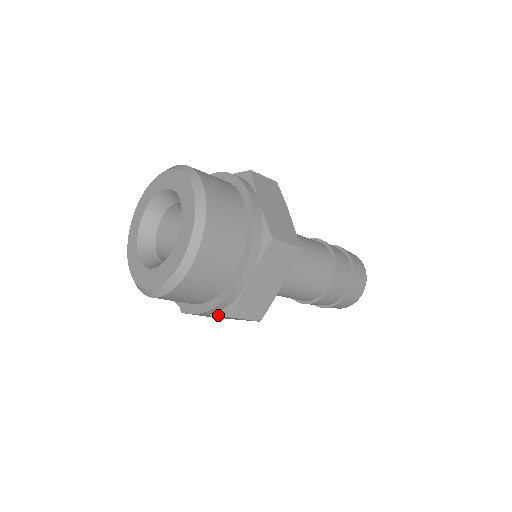
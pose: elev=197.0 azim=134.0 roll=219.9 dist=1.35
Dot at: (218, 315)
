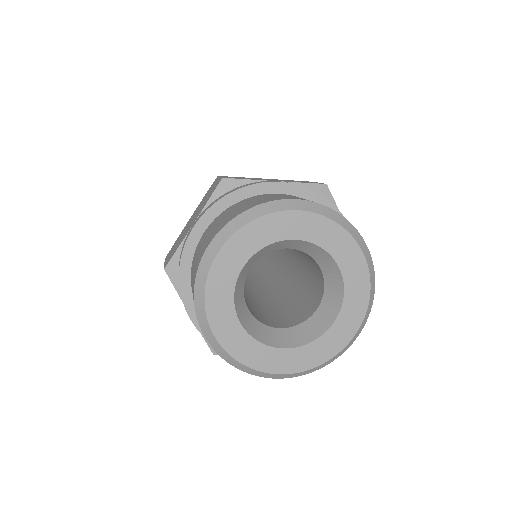
Dot at: occluded
